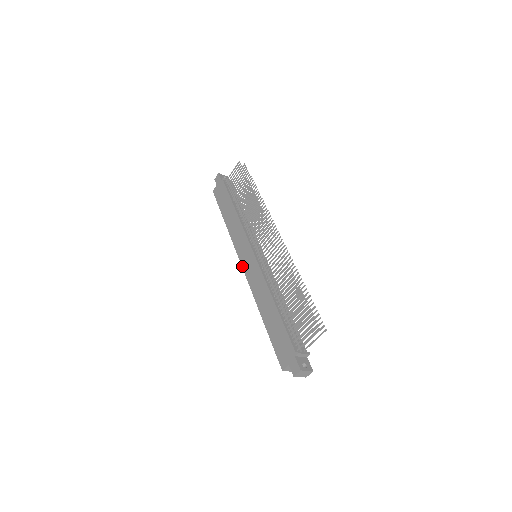
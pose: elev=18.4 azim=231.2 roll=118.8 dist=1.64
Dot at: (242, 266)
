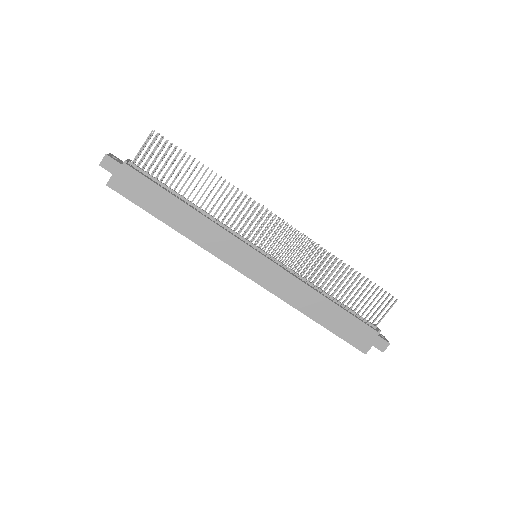
Dot at: (247, 276)
